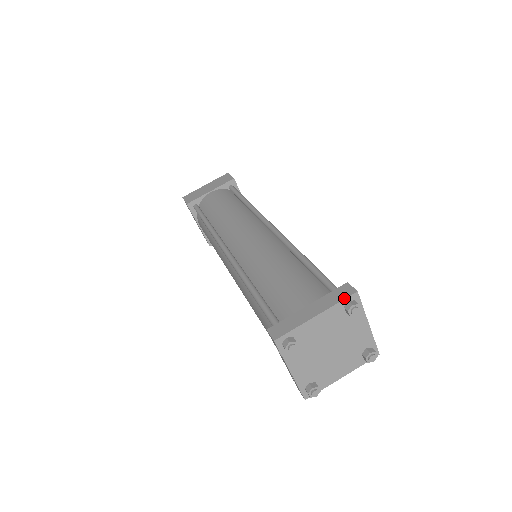
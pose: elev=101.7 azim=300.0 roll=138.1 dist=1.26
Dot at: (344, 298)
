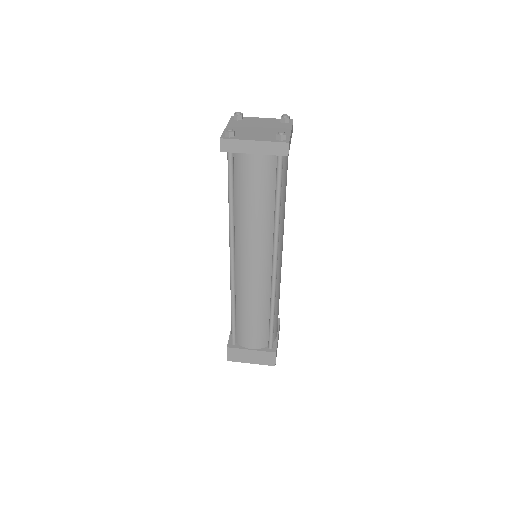
Dot at: occluded
